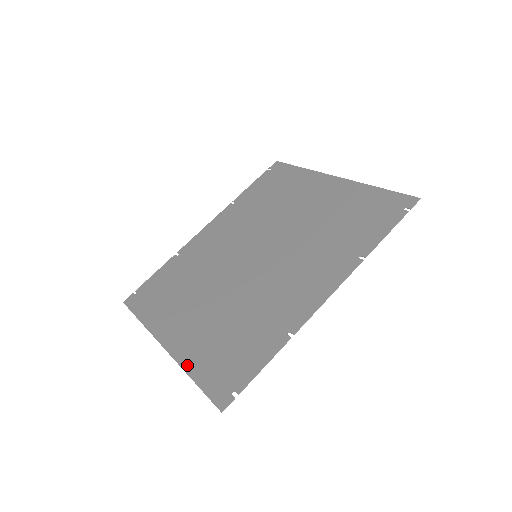
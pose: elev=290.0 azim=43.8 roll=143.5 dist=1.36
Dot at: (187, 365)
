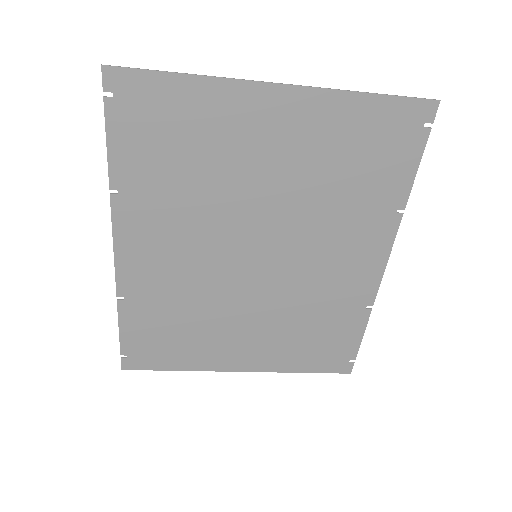
Dot at: (286, 369)
